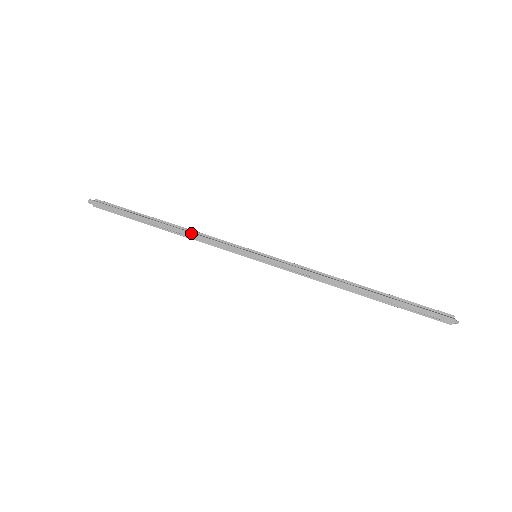
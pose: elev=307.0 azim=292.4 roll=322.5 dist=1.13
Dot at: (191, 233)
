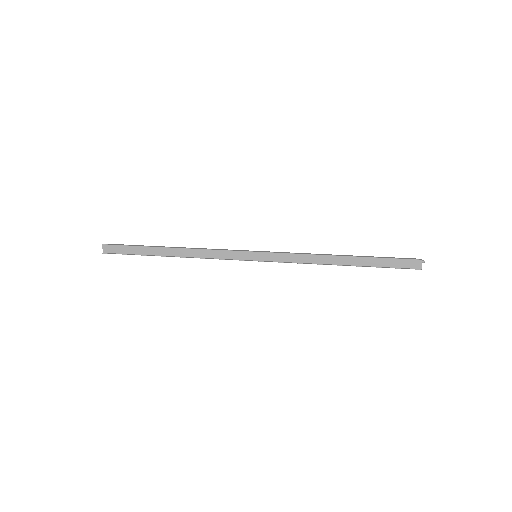
Dot at: (199, 248)
